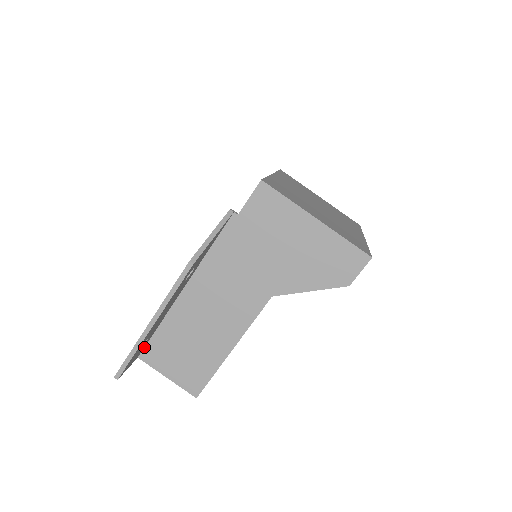
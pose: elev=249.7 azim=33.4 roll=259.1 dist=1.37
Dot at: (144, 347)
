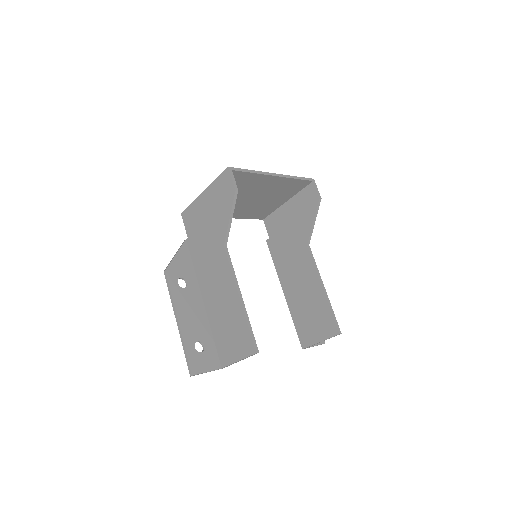
Dot at: (218, 358)
